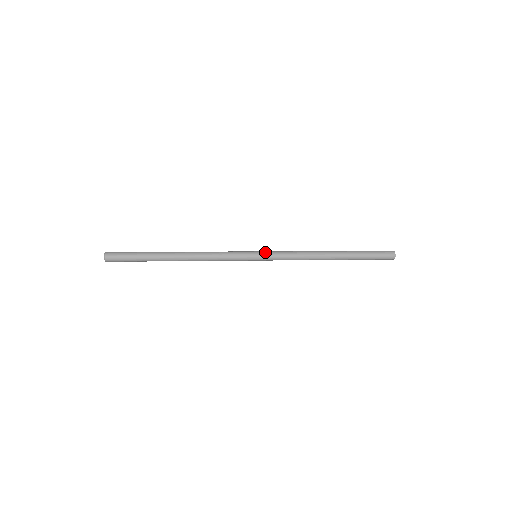
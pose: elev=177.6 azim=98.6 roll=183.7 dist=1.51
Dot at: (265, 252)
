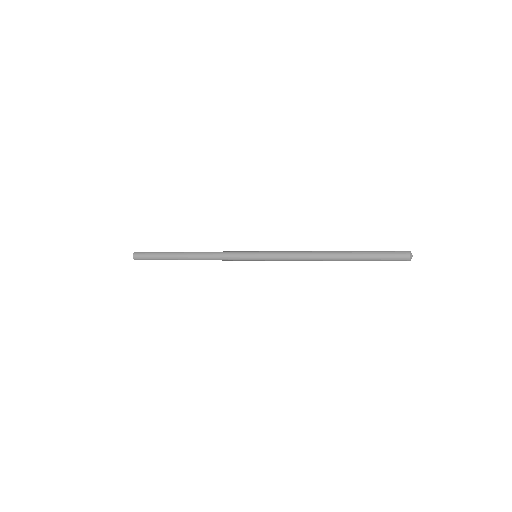
Dot at: (265, 251)
